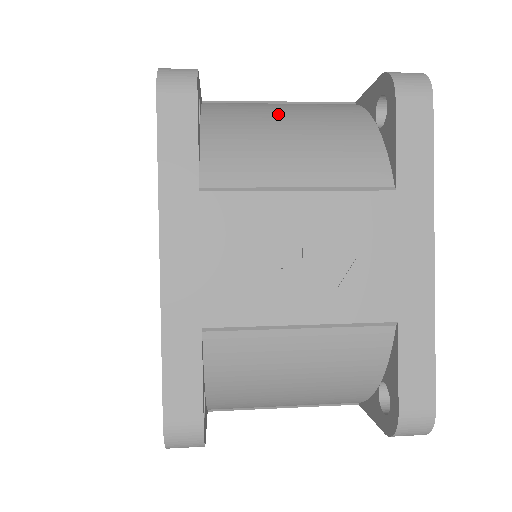
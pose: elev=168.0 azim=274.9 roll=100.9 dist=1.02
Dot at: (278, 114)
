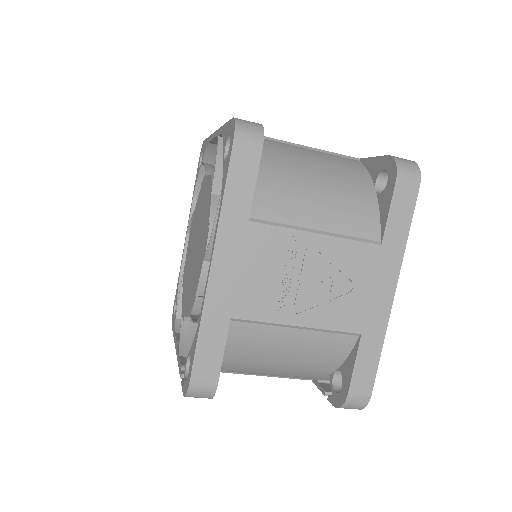
Dot at: occluded
